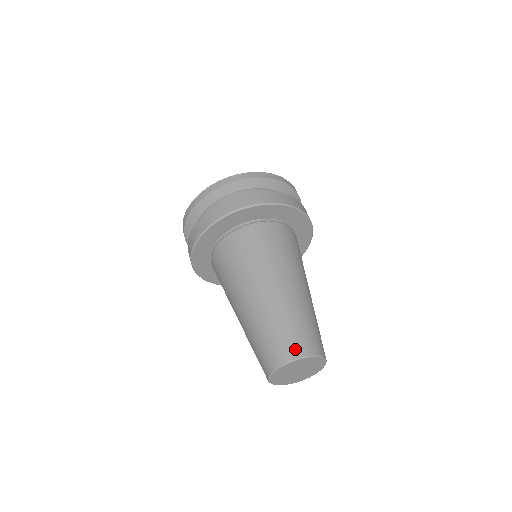
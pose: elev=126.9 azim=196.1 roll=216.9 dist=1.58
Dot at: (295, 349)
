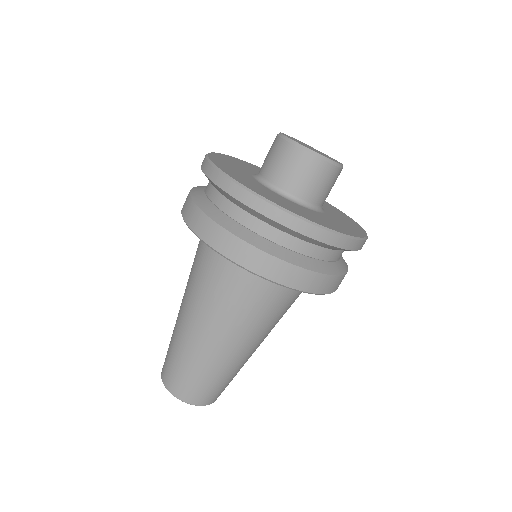
Dot at: (206, 400)
